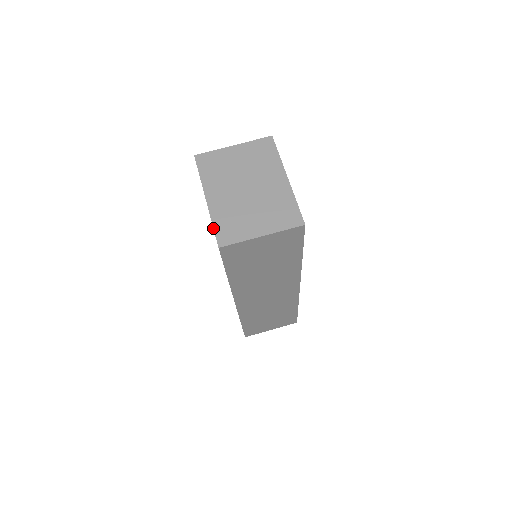
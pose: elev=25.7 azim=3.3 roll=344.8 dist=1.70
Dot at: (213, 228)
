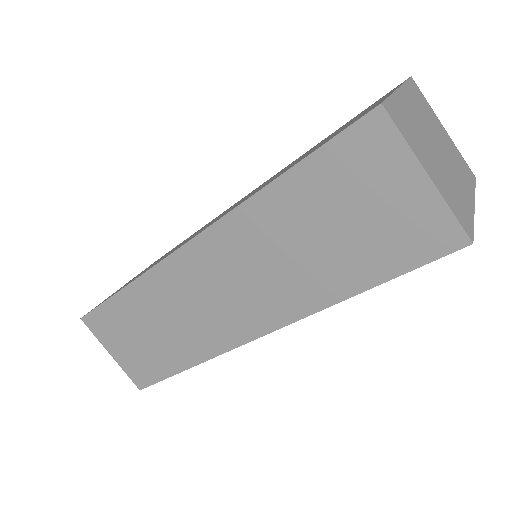
Dot at: (389, 95)
